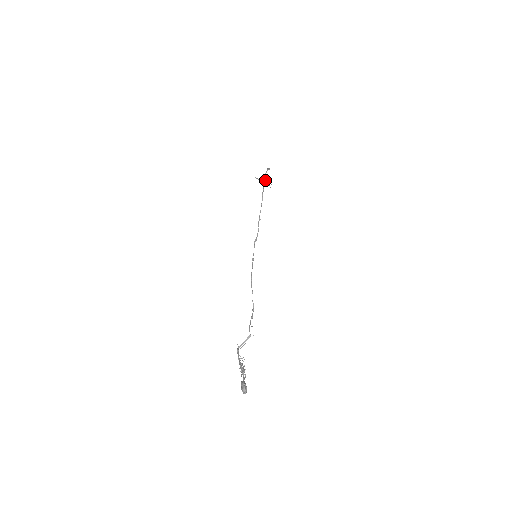
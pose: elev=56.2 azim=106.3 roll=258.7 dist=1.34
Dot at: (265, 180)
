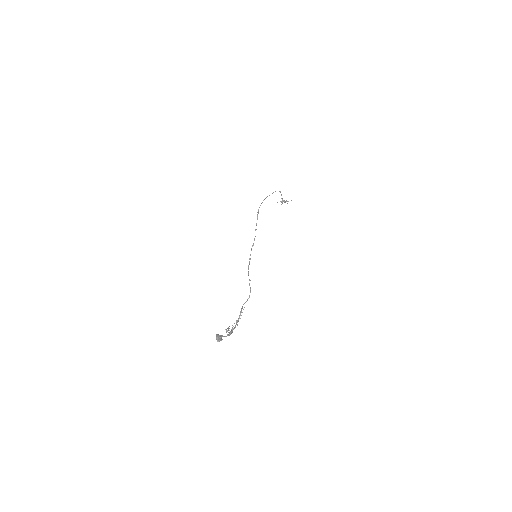
Dot at: occluded
